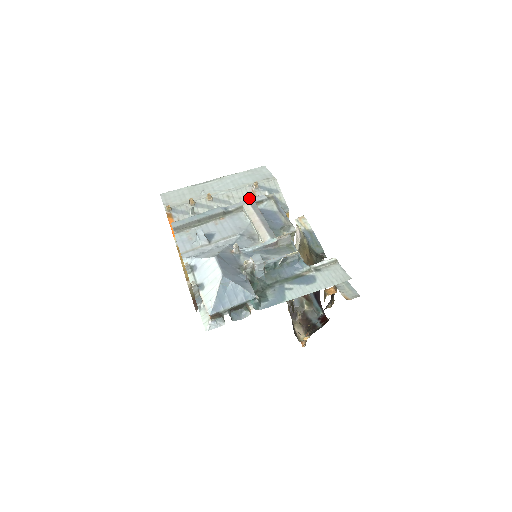
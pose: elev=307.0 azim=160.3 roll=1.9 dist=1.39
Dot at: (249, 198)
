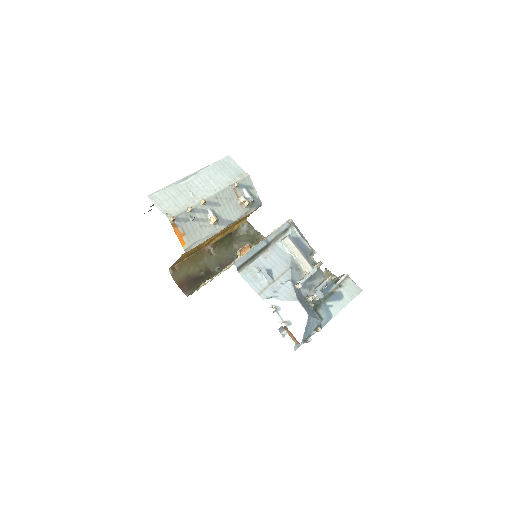
Dot at: (233, 197)
